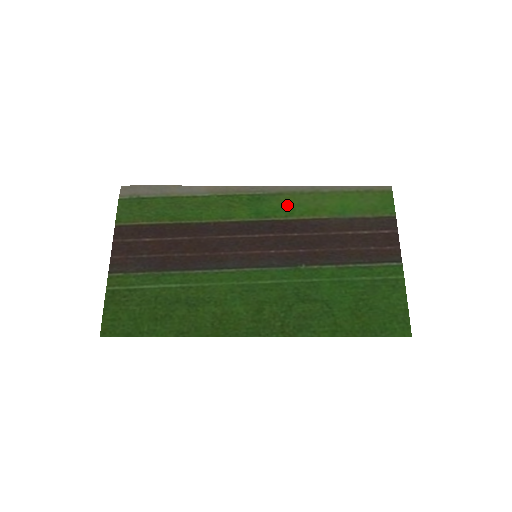
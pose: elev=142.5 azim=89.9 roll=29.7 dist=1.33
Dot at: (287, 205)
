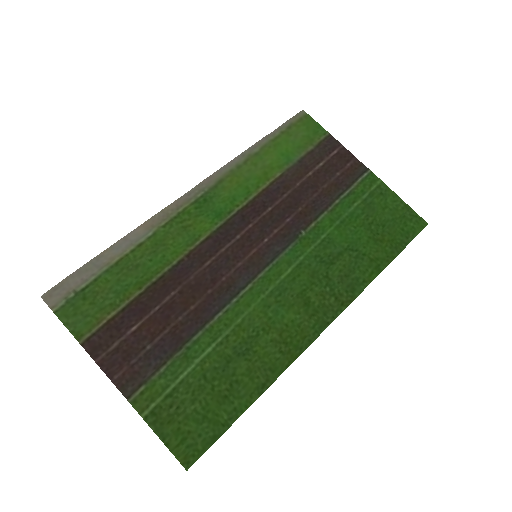
Dot at: (237, 187)
